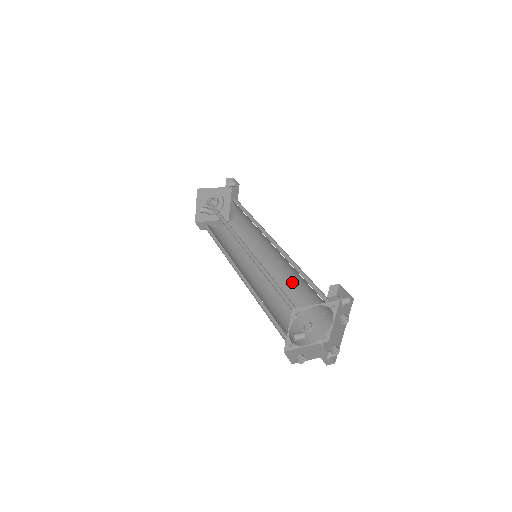
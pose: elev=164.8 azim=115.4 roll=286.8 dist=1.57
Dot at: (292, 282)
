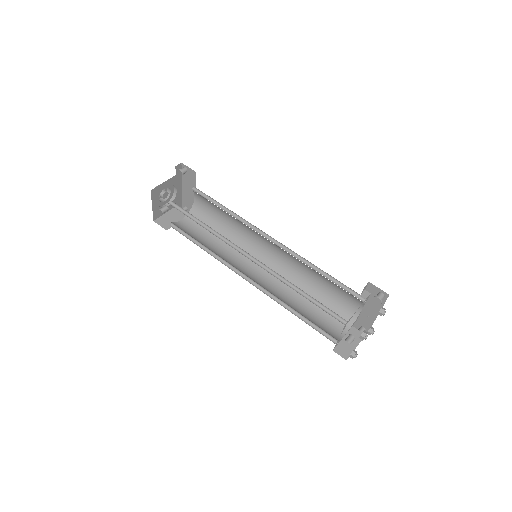
Dot at: (302, 273)
